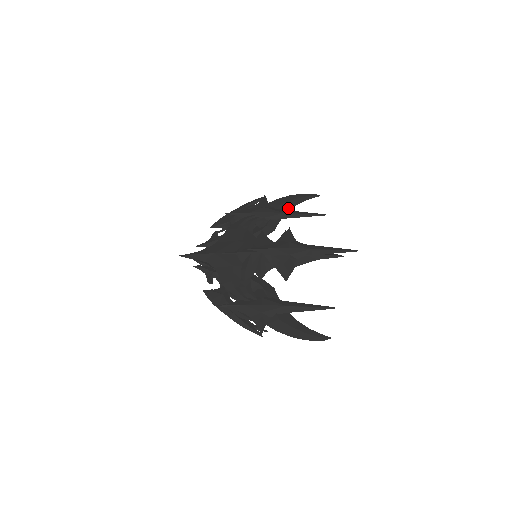
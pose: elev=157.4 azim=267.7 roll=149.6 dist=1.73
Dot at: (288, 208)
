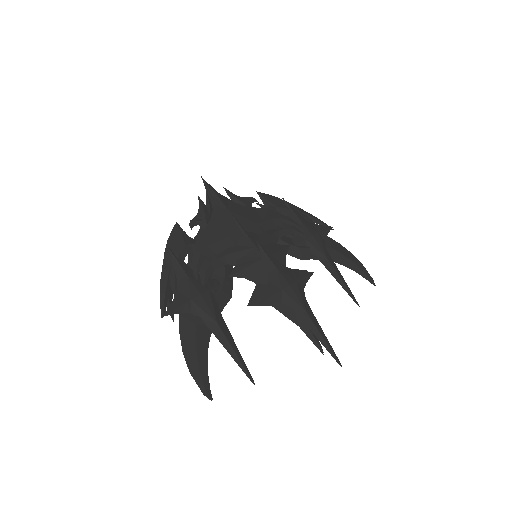
Dot at: (336, 259)
